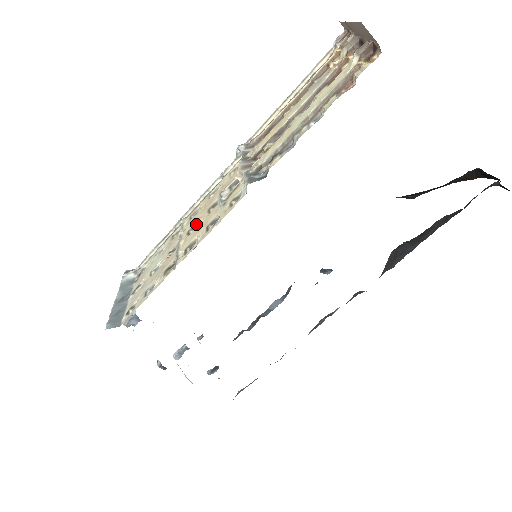
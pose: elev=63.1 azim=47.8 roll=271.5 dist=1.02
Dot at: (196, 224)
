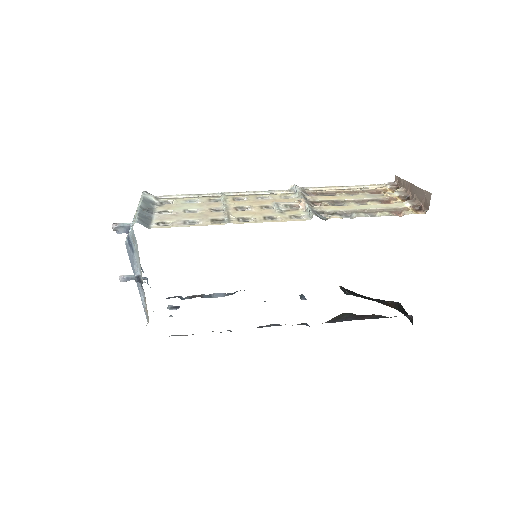
Dot at: (245, 207)
